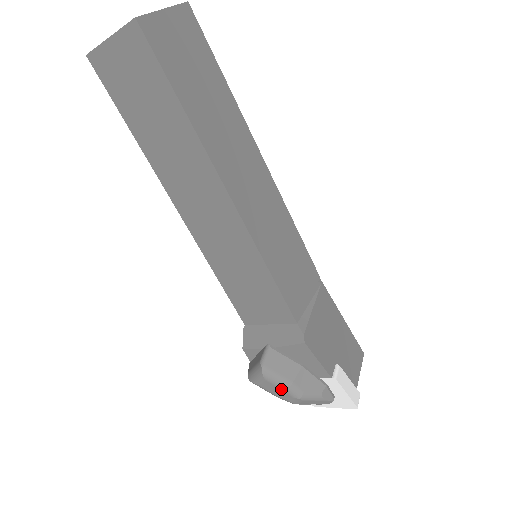
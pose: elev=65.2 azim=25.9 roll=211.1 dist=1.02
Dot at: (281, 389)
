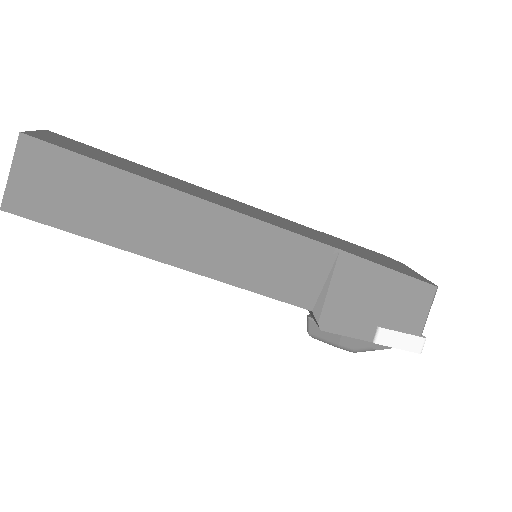
Dot at: (334, 346)
